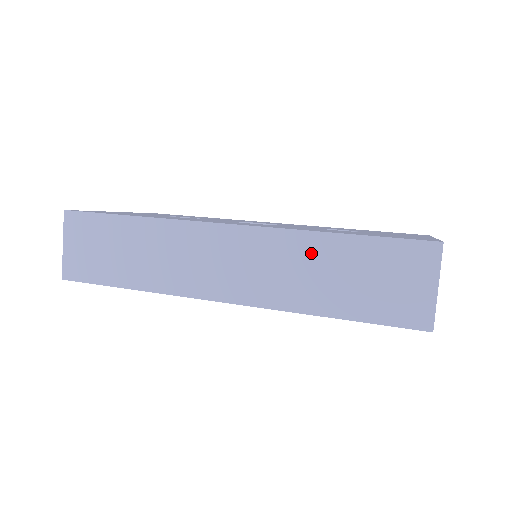
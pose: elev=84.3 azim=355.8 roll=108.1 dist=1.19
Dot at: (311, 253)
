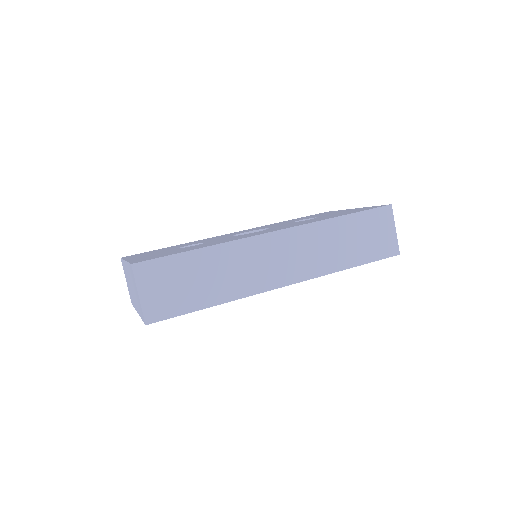
Dot at: (331, 233)
